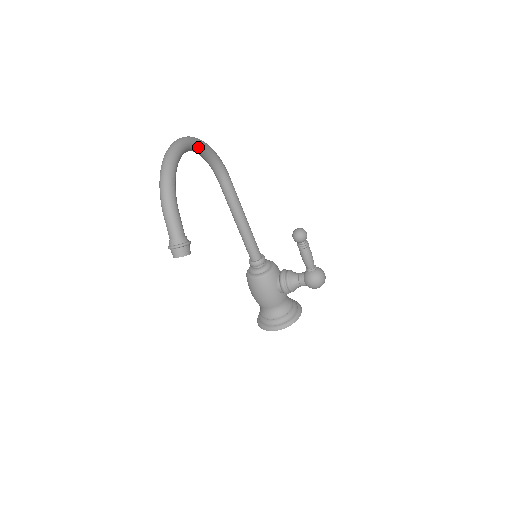
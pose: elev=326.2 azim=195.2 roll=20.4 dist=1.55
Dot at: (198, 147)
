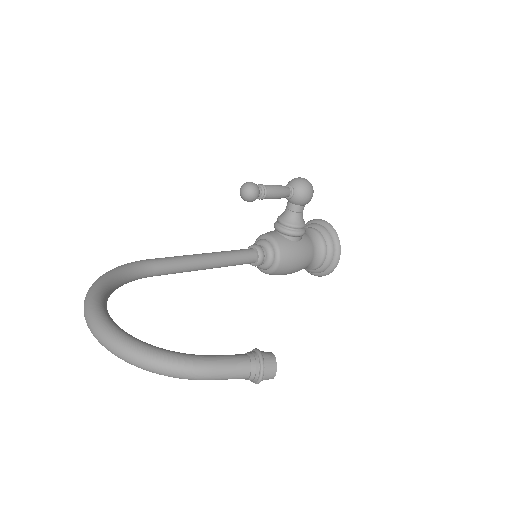
Dot at: (103, 295)
